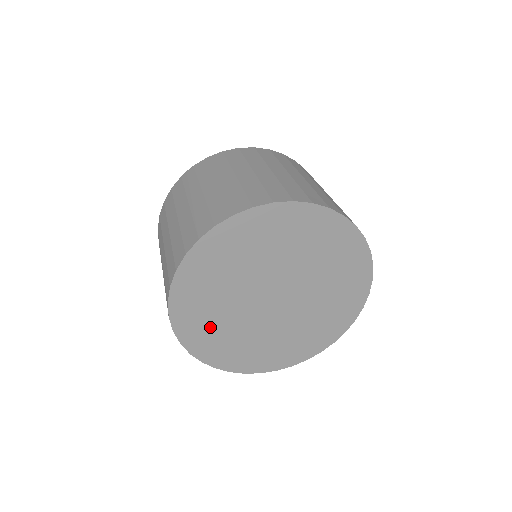
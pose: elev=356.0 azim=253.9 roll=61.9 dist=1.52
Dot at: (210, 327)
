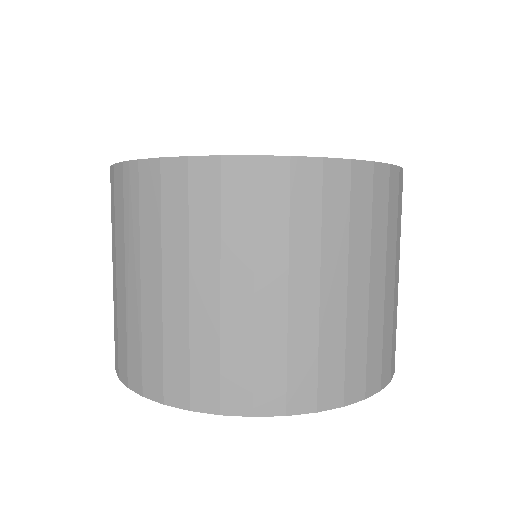
Dot at: occluded
